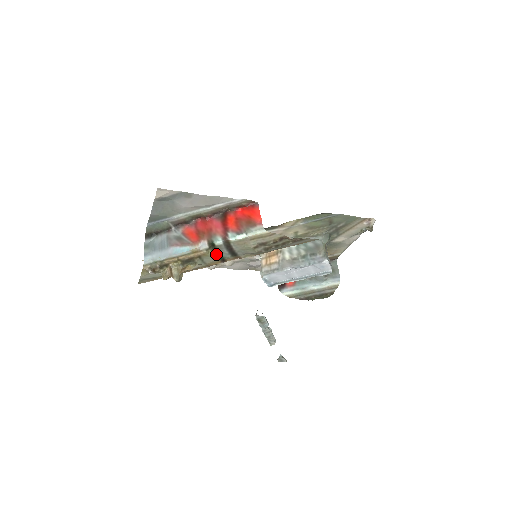
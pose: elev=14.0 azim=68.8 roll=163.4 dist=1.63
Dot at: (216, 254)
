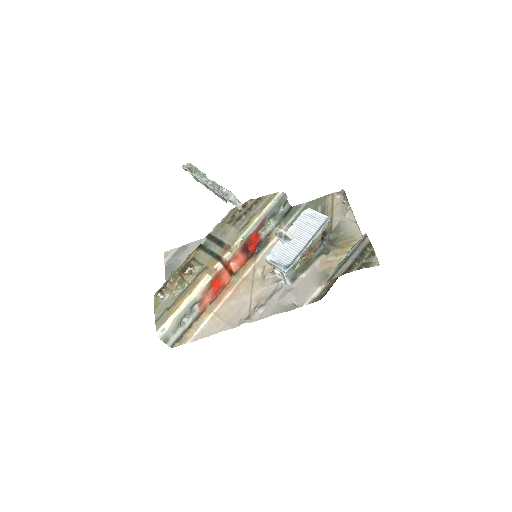
Dot at: (206, 251)
